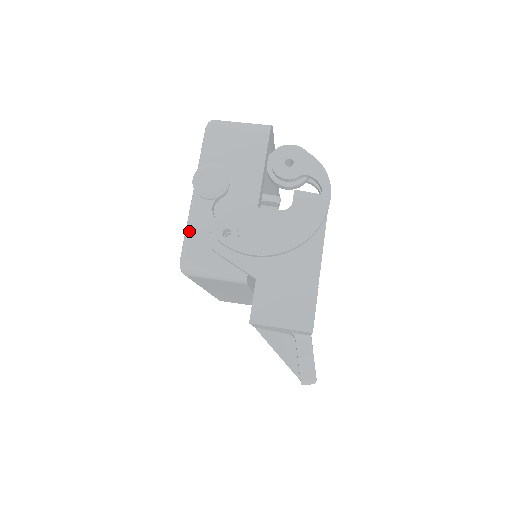
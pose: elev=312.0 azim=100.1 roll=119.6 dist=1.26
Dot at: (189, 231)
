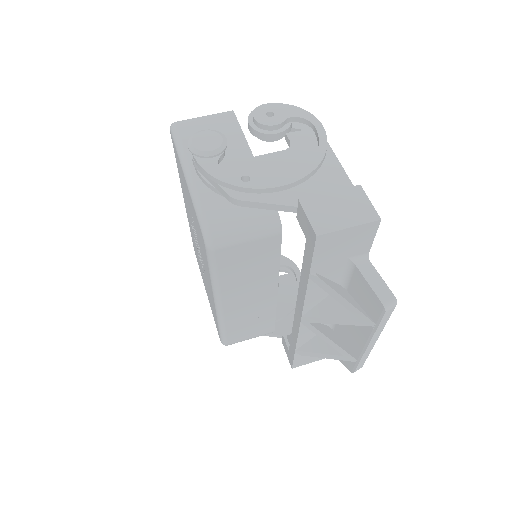
Dot at: (200, 204)
